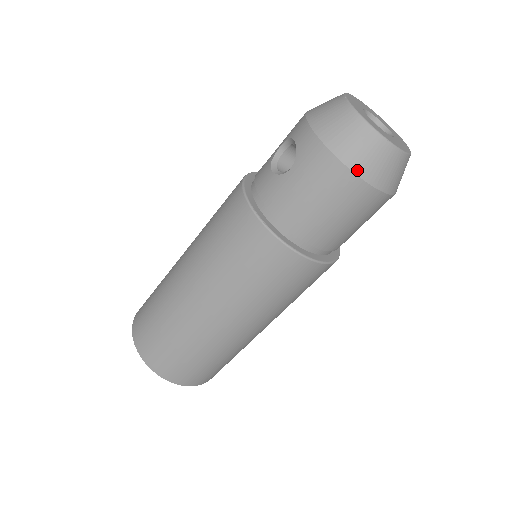
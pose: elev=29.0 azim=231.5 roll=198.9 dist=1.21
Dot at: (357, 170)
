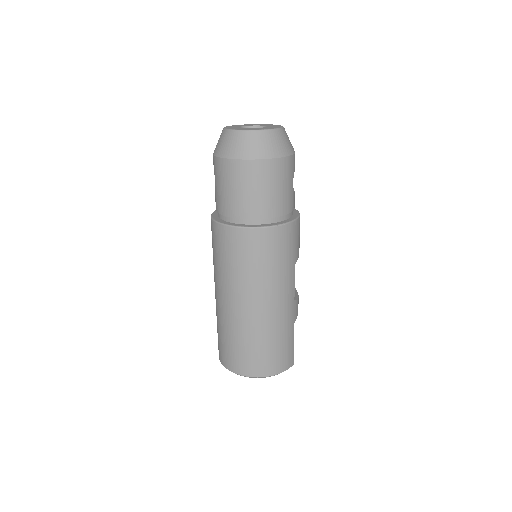
Dot at: (235, 157)
